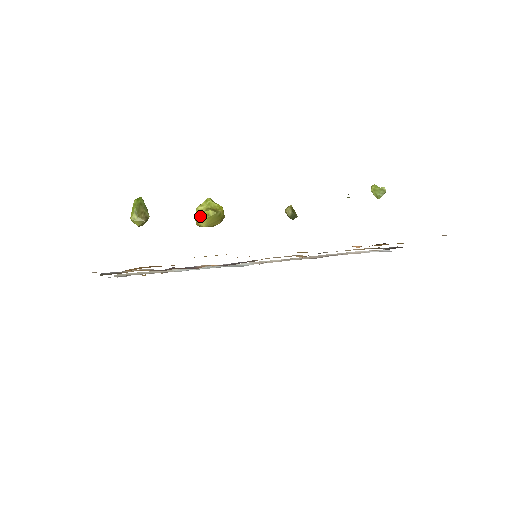
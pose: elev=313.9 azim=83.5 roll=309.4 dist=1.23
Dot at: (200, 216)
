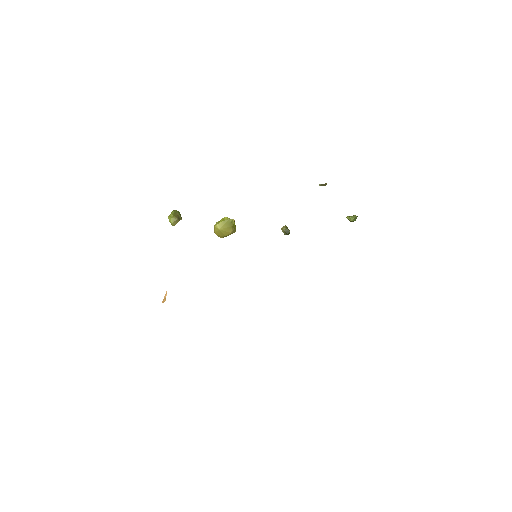
Dot at: (218, 223)
